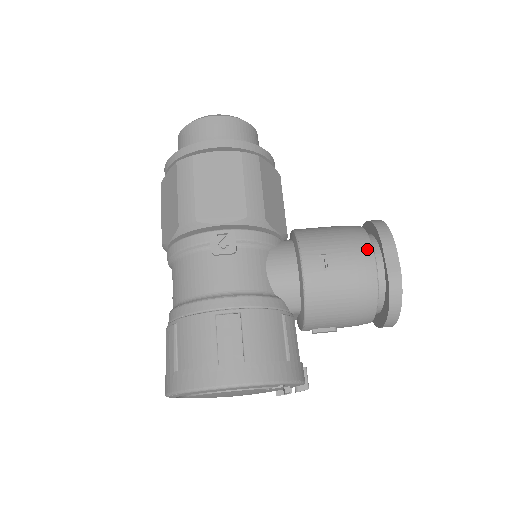
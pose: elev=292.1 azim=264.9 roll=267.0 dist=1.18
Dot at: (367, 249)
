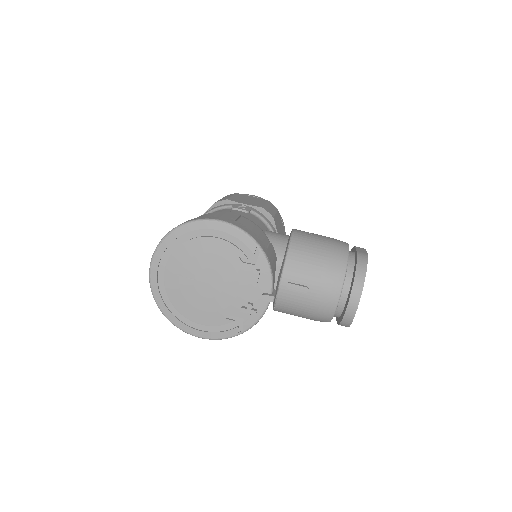
Dot at: occluded
